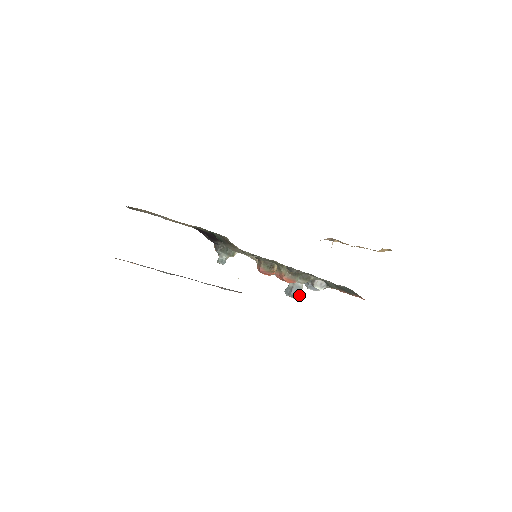
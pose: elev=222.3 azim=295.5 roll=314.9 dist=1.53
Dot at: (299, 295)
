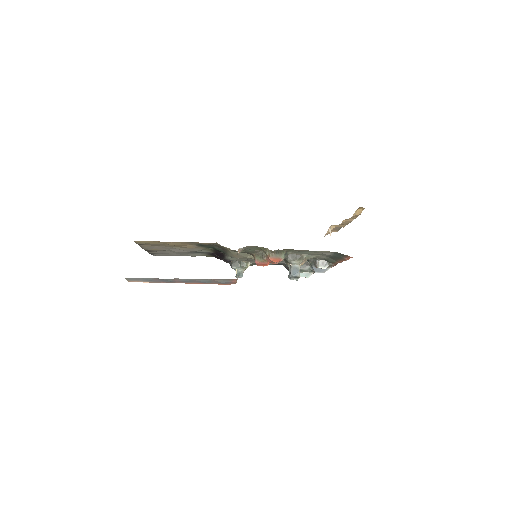
Dot at: (298, 275)
